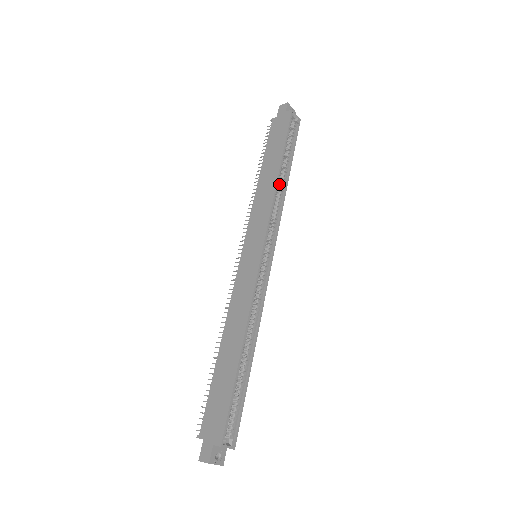
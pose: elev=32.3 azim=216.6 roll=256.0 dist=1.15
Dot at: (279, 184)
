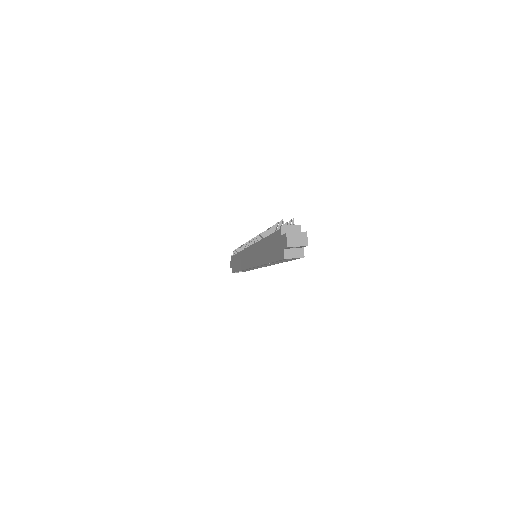
Dot at: occluded
